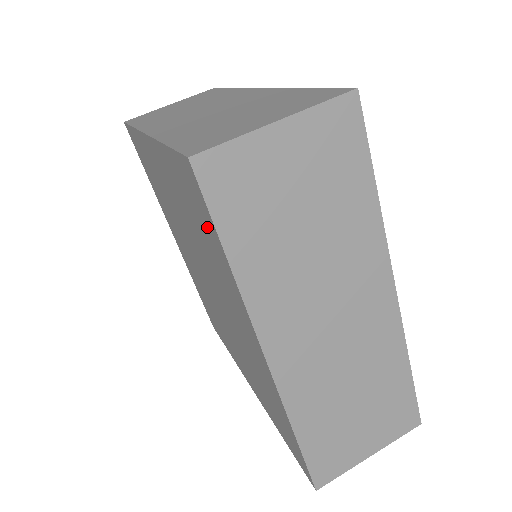
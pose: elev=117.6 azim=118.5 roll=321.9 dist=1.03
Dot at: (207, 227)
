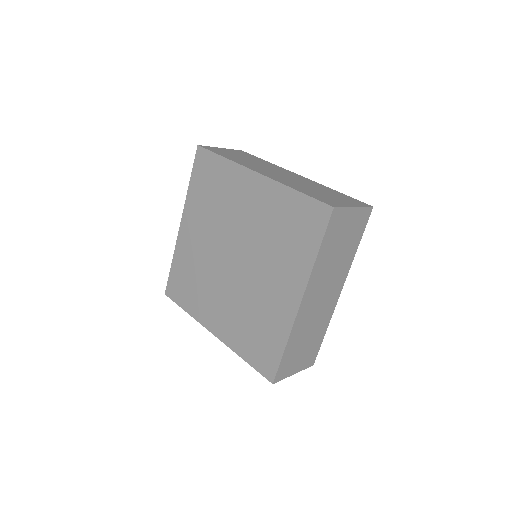
Dot at: (213, 168)
